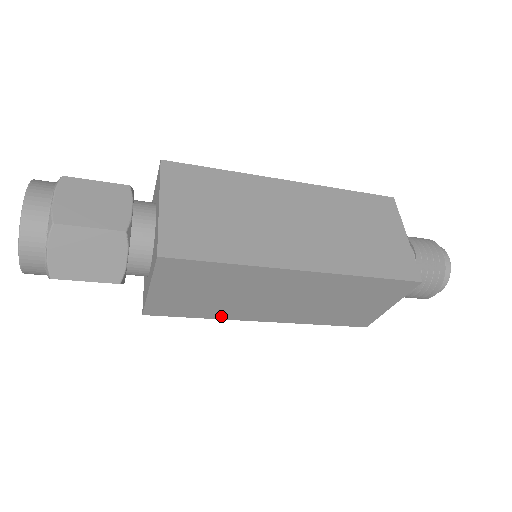
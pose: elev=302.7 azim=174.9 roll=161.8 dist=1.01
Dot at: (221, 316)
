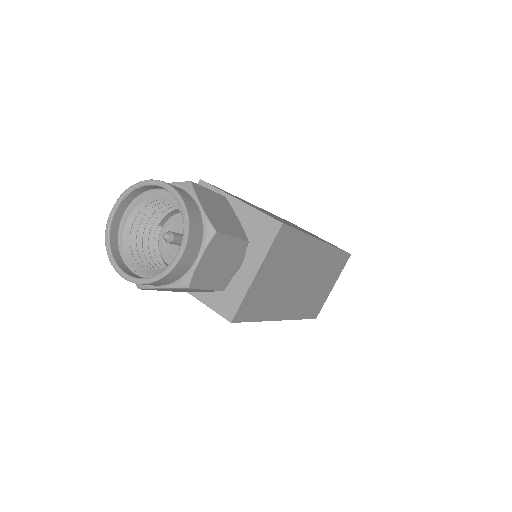
Dot at: occluded
